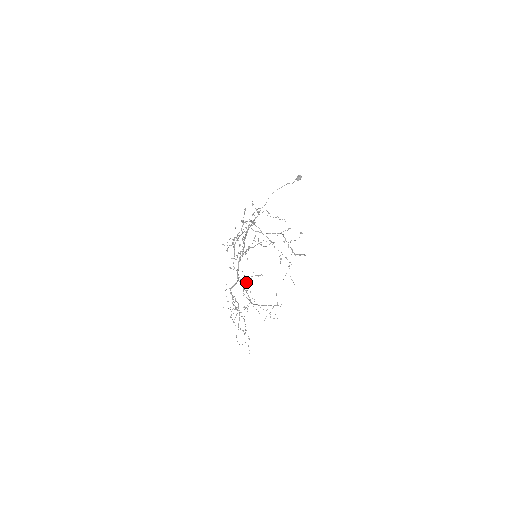
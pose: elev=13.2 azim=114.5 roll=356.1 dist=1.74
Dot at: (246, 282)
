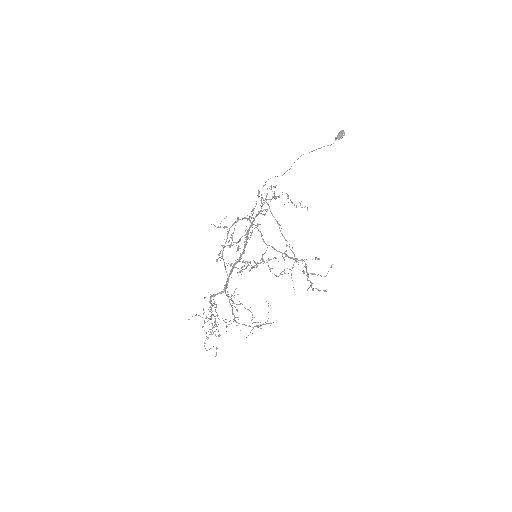
Dot at: occluded
